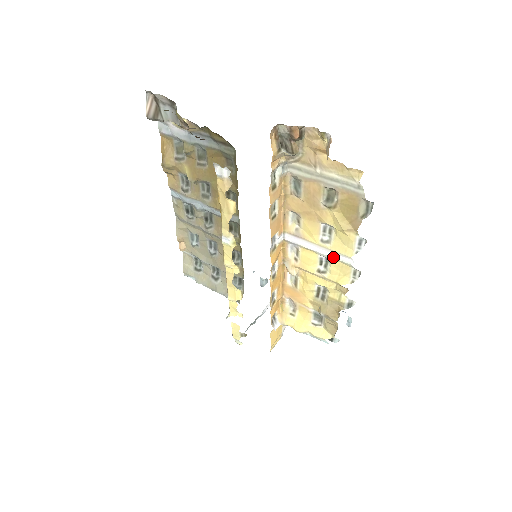
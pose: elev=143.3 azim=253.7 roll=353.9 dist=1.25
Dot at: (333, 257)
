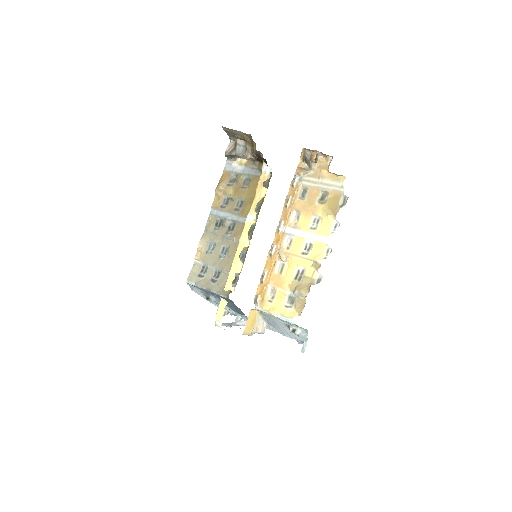
Dot at: (316, 239)
